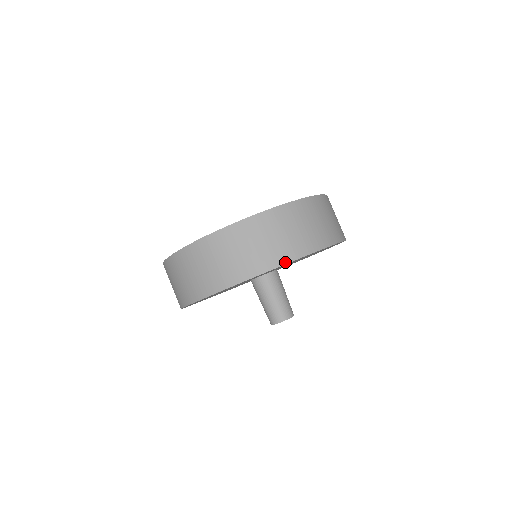
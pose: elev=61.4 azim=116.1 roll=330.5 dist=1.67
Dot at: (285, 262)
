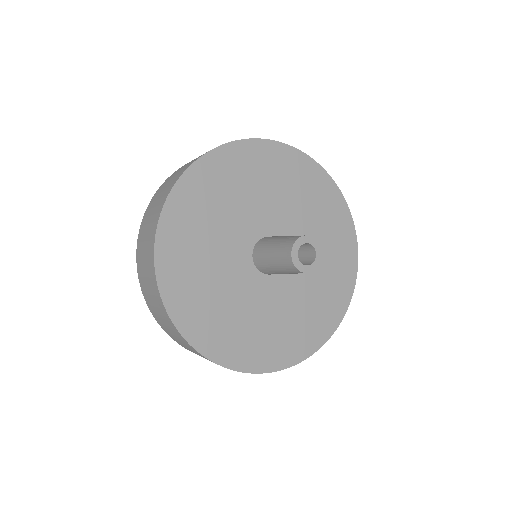
Dot at: (187, 168)
